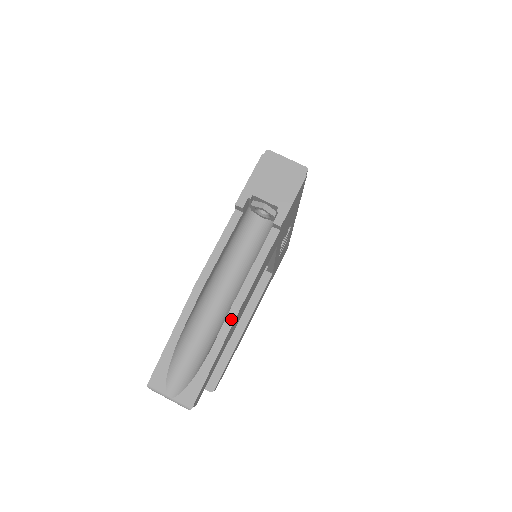
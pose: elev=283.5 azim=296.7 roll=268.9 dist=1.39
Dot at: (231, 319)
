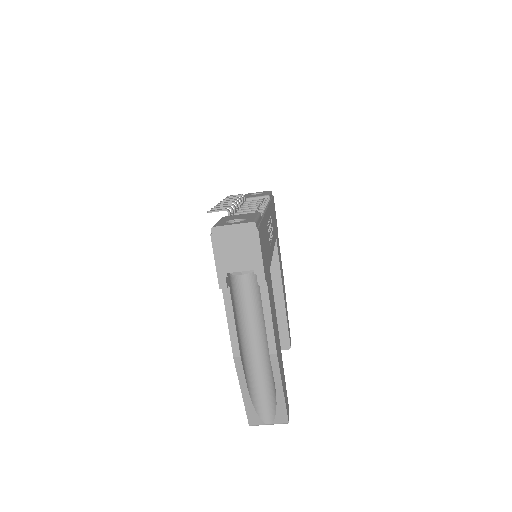
Dot at: (275, 363)
